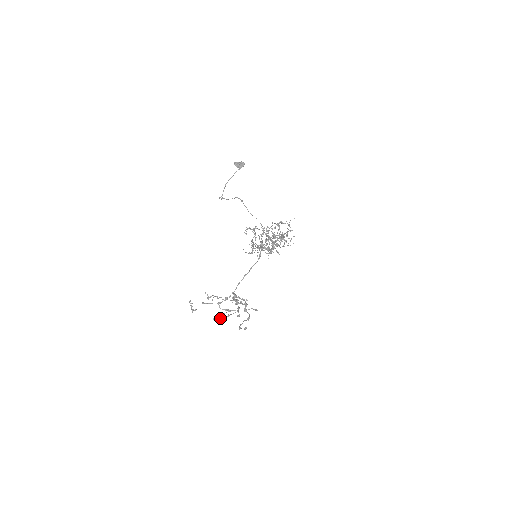
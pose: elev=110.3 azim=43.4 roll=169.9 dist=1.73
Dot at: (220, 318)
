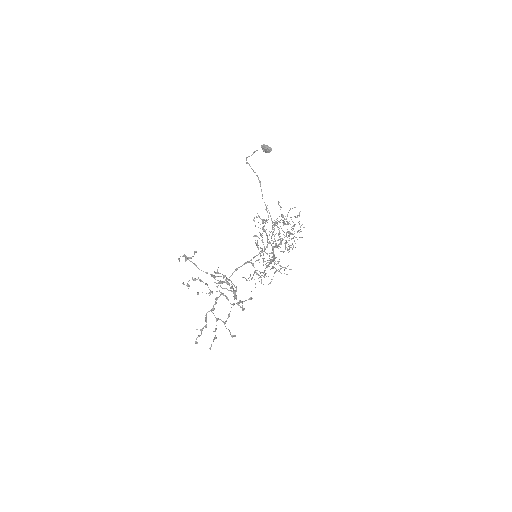
Dot at: occluded
